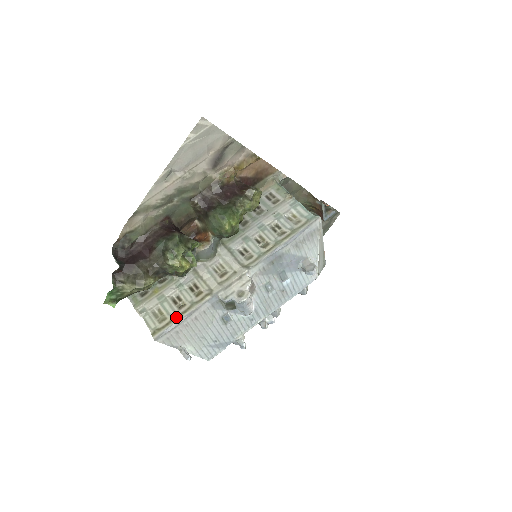
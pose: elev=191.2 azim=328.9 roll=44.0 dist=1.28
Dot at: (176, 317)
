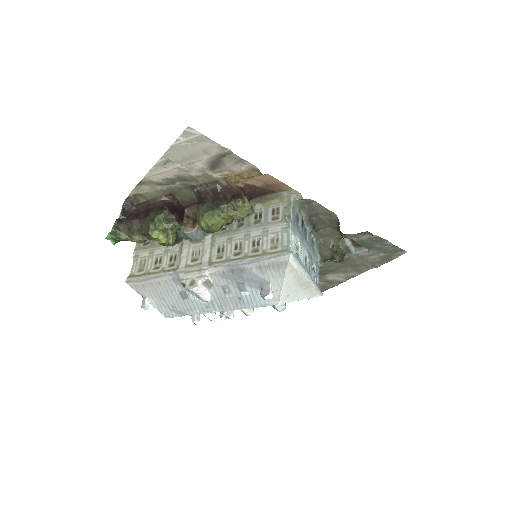
Dot at: (147, 274)
